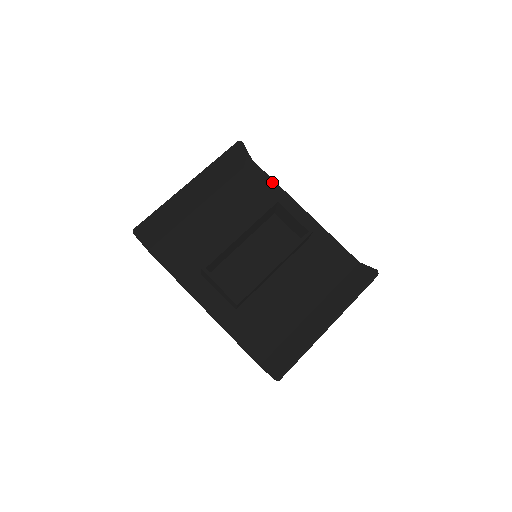
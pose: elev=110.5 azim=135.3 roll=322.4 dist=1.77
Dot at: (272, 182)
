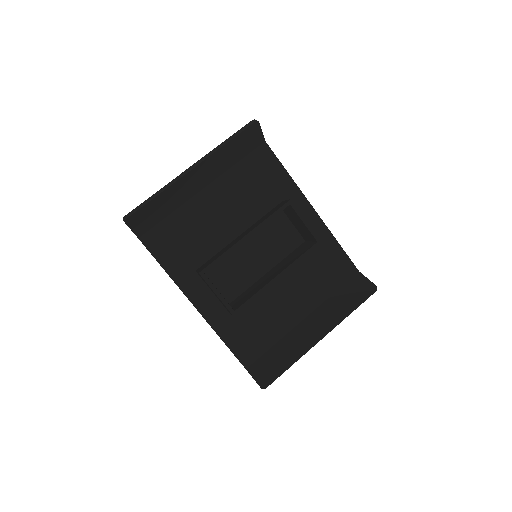
Dot at: (284, 171)
